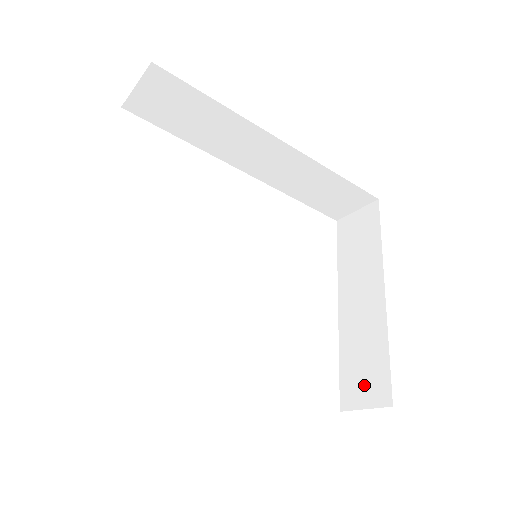
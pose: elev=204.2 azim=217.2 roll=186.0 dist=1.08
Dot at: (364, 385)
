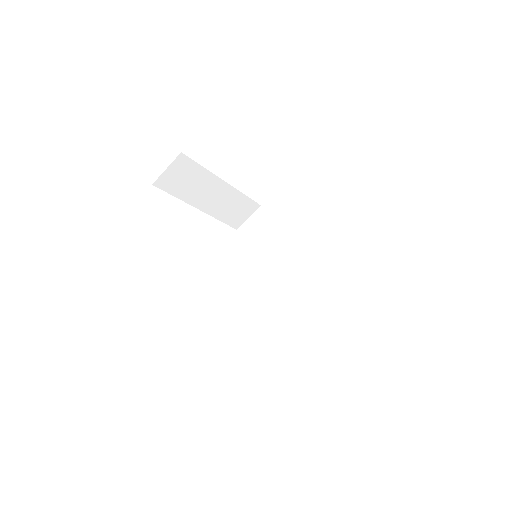
Dot at: occluded
